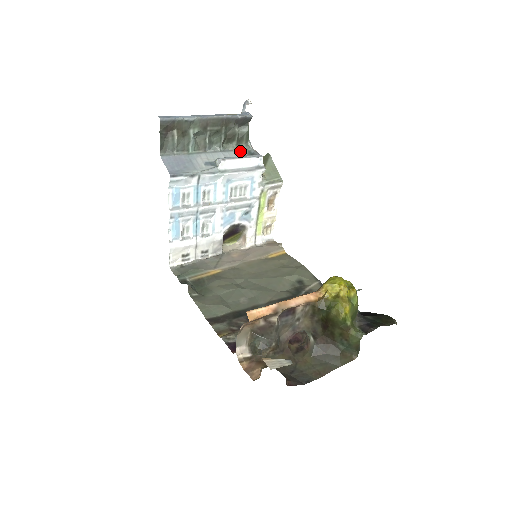
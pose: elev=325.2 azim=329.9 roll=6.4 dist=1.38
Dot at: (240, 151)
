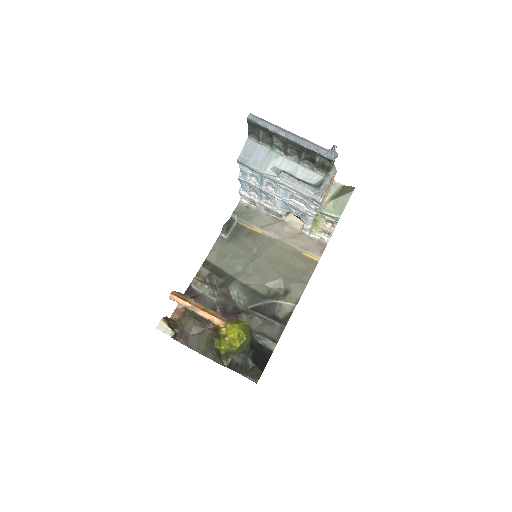
Dot at: (316, 174)
